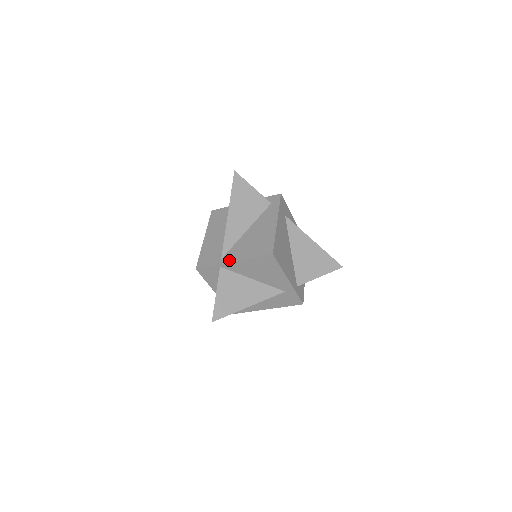
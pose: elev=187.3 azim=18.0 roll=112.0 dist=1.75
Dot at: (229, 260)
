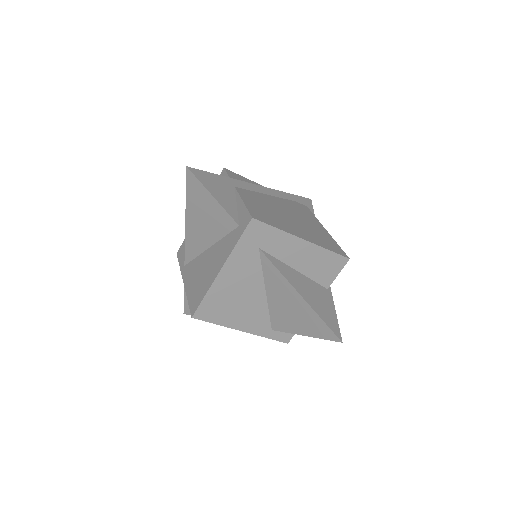
Dot at: (184, 276)
